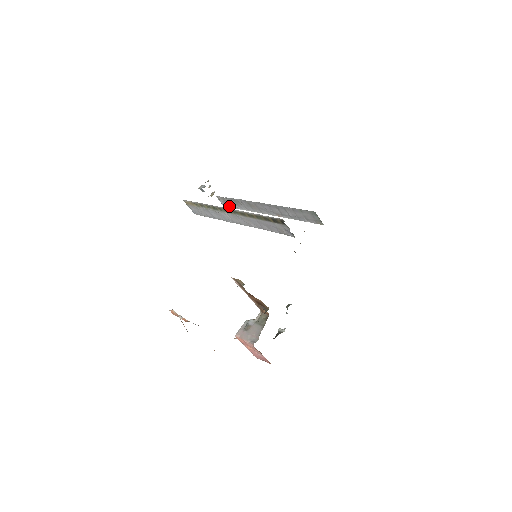
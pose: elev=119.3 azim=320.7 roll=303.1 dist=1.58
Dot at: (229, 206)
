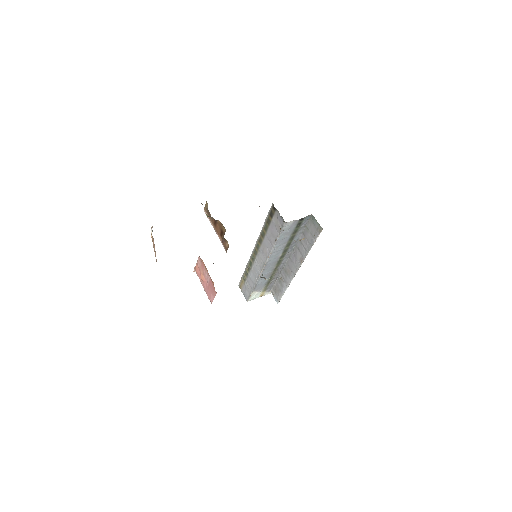
Dot at: (279, 297)
